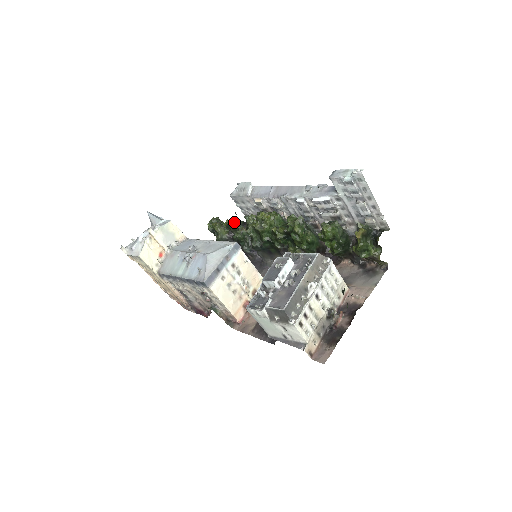
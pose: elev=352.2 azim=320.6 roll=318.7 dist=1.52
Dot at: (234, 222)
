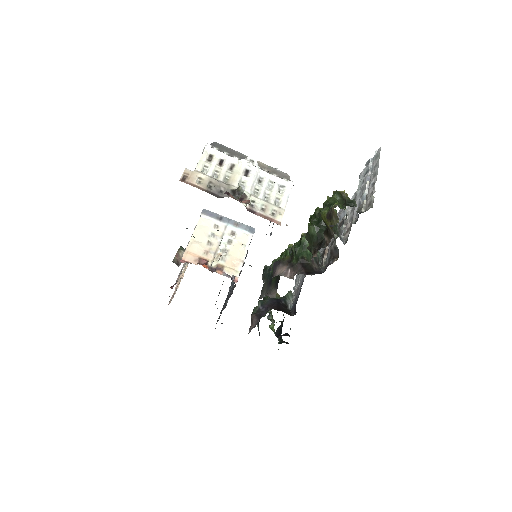
Dot at: occluded
